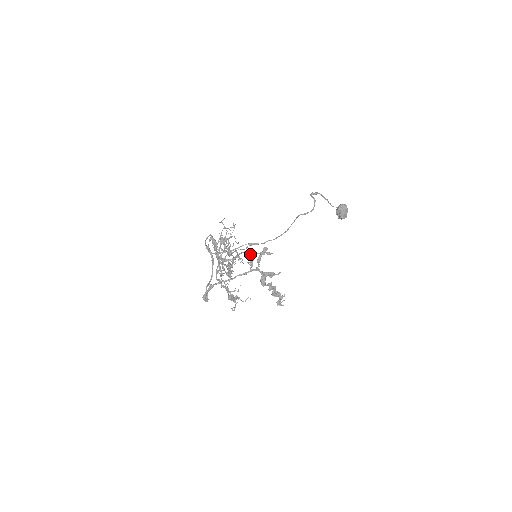
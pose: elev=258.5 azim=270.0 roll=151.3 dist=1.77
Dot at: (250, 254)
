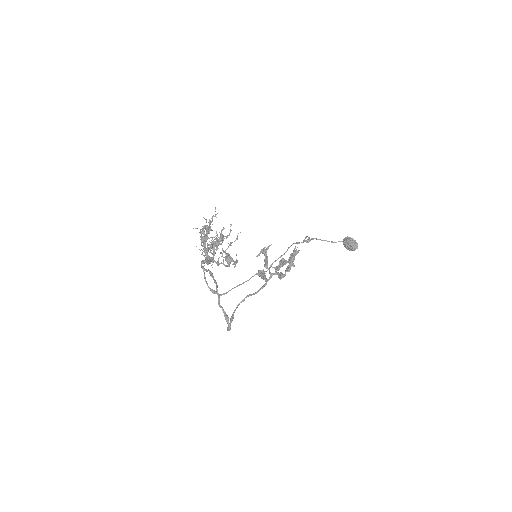
Dot at: occluded
